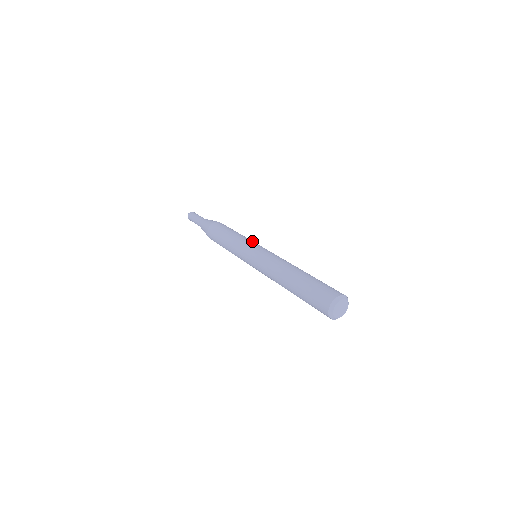
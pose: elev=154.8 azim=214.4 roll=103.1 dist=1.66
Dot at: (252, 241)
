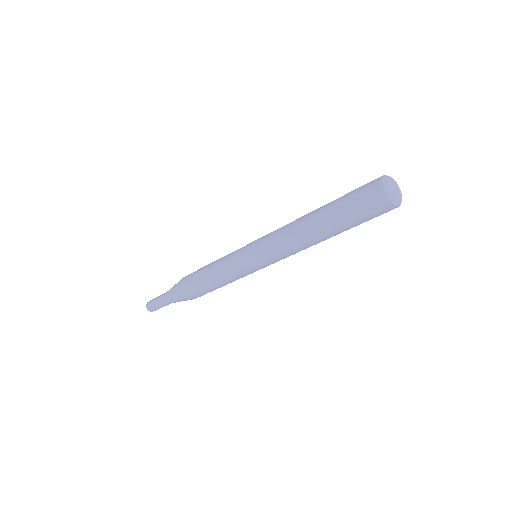
Dot at: occluded
